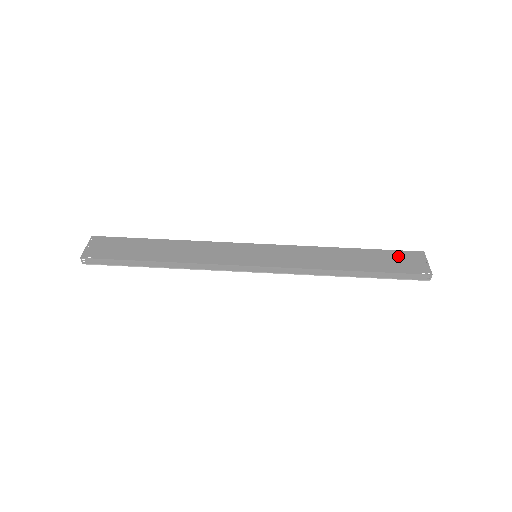
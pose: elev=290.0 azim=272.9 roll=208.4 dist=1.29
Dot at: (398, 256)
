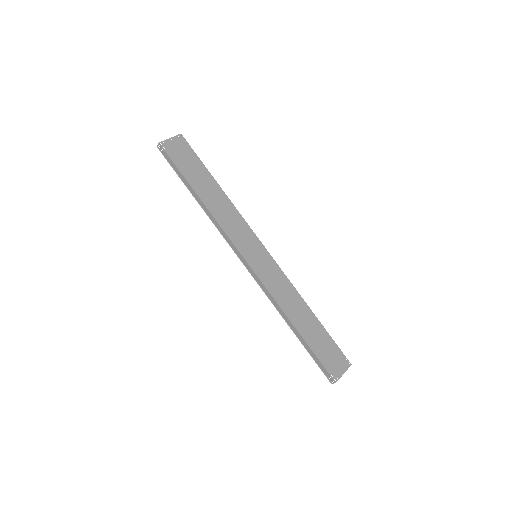
Dot at: (333, 350)
